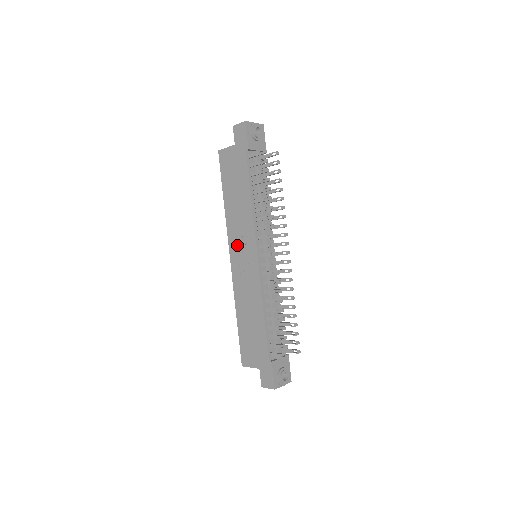
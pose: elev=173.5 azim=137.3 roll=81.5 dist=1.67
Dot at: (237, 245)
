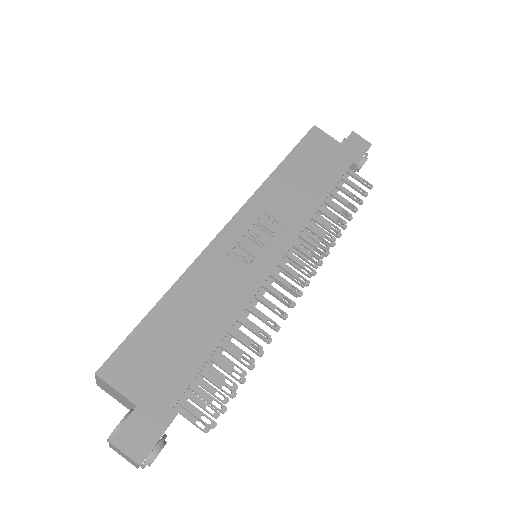
Dot at: (256, 220)
